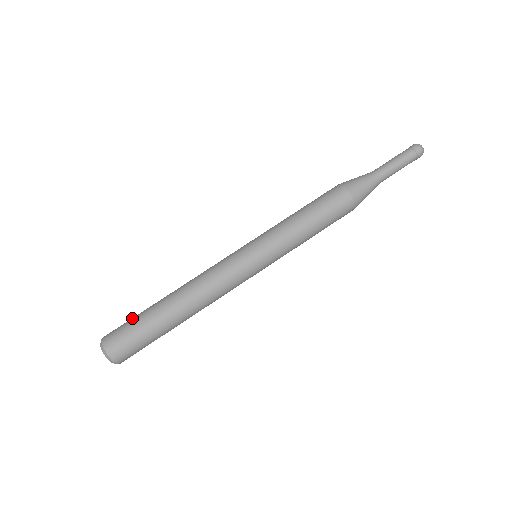
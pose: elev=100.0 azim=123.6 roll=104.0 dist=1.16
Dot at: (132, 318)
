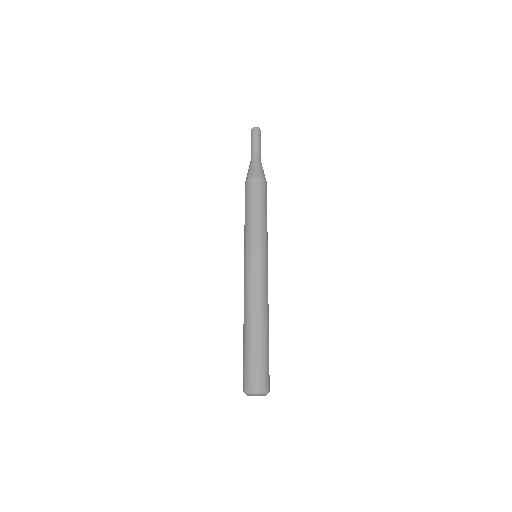
Dot at: (243, 360)
